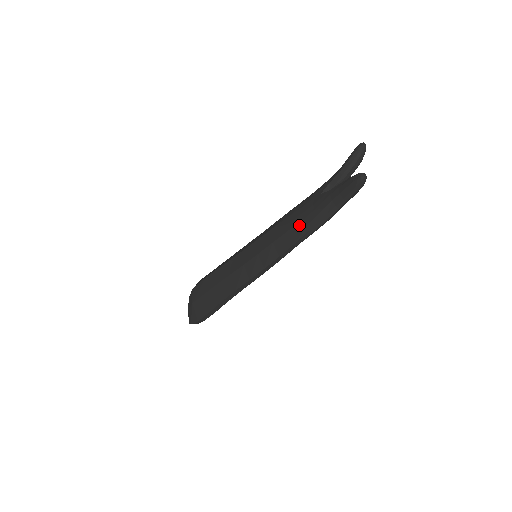
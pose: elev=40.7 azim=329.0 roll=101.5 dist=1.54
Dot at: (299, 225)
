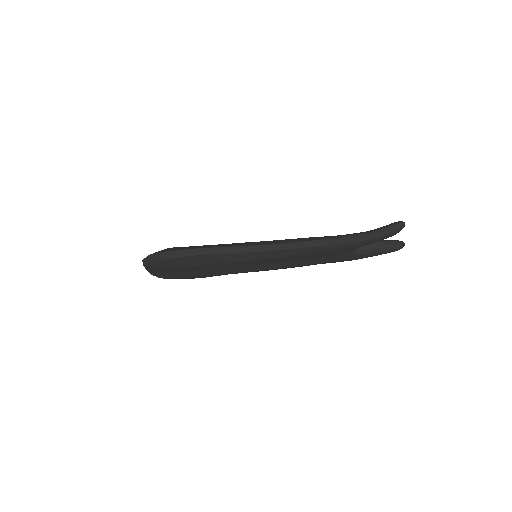
Dot at: occluded
